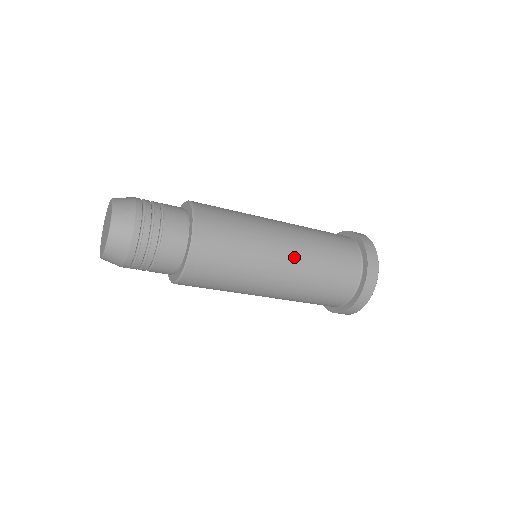
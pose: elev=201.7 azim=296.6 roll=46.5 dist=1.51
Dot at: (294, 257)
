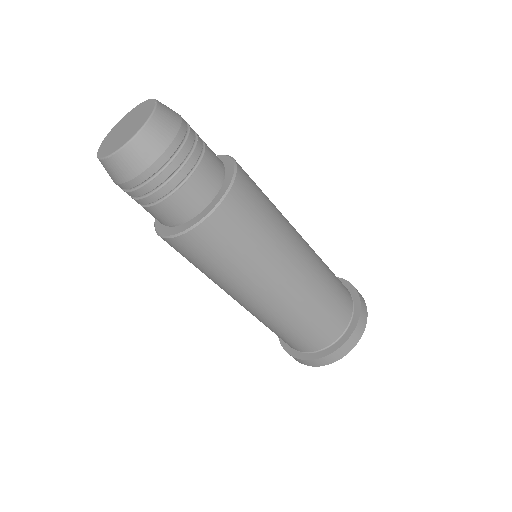
Dot at: (309, 263)
